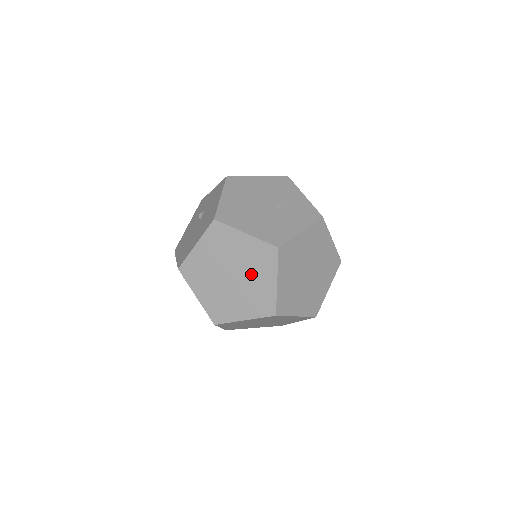
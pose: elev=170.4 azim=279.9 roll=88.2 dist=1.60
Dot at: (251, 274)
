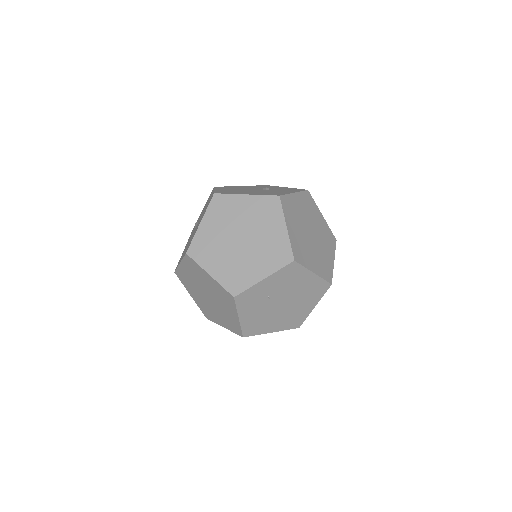
Dot at: (260, 229)
